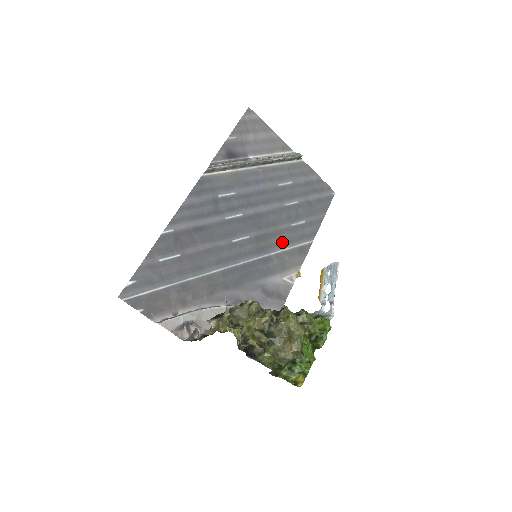
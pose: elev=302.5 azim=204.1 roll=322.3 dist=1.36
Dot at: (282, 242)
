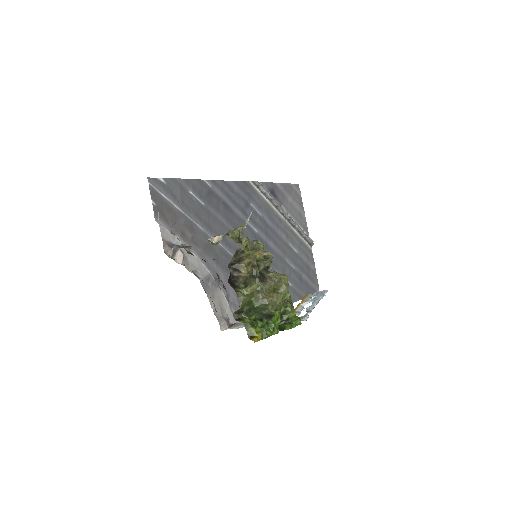
Dot at: occluded
